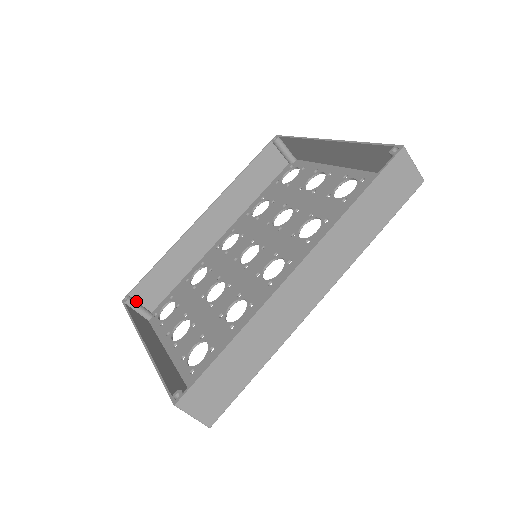
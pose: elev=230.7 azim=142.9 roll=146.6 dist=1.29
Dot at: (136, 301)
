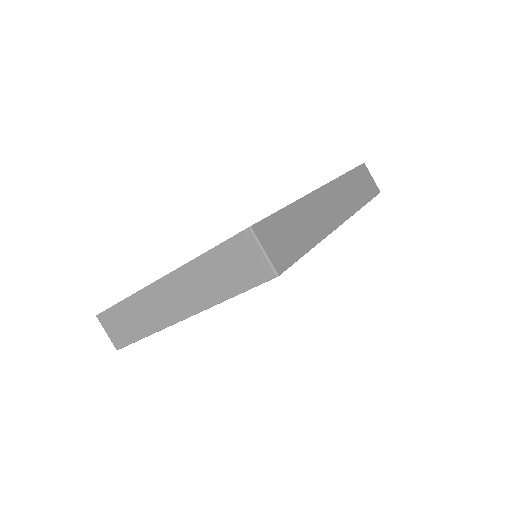
Dot at: occluded
